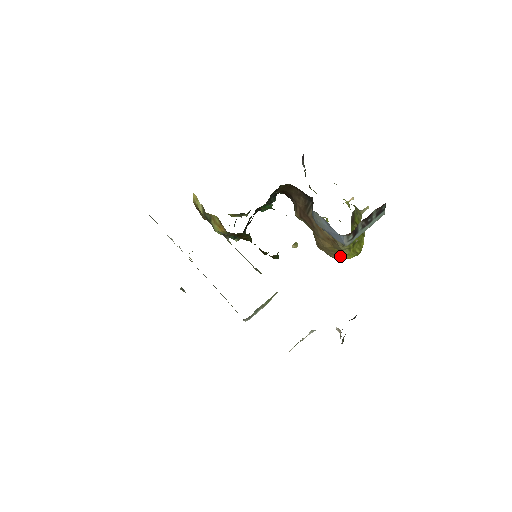
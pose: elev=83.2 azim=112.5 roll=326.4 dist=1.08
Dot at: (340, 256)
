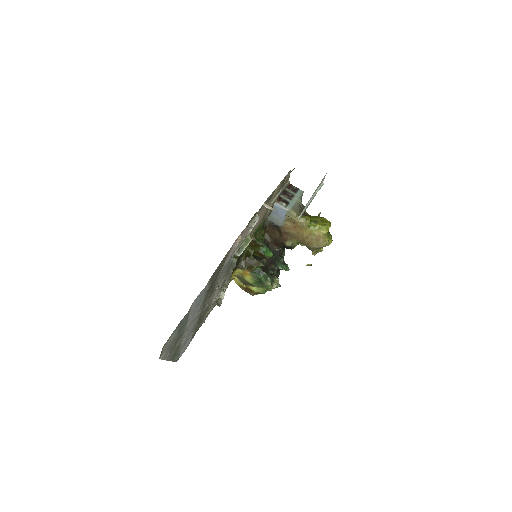
Dot at: (320, 235)
